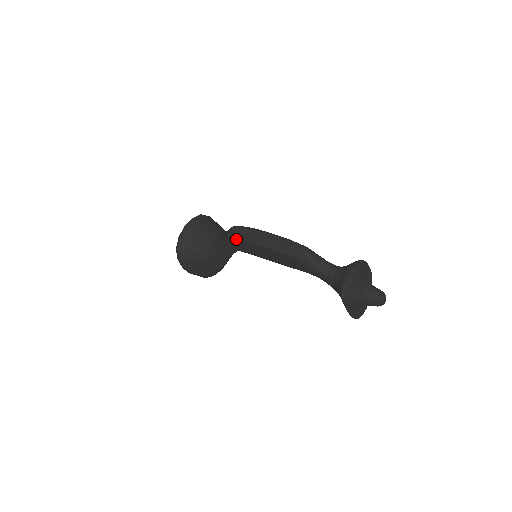
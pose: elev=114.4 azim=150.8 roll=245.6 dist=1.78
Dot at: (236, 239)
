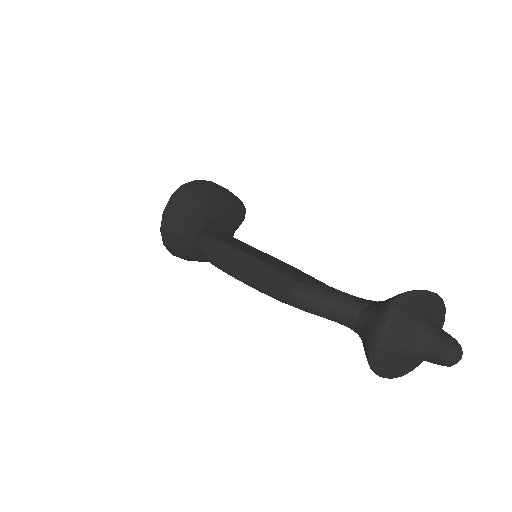
Dot at: (205, 259)
